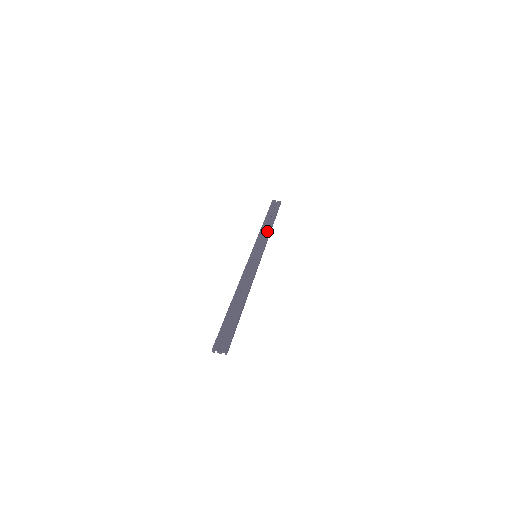
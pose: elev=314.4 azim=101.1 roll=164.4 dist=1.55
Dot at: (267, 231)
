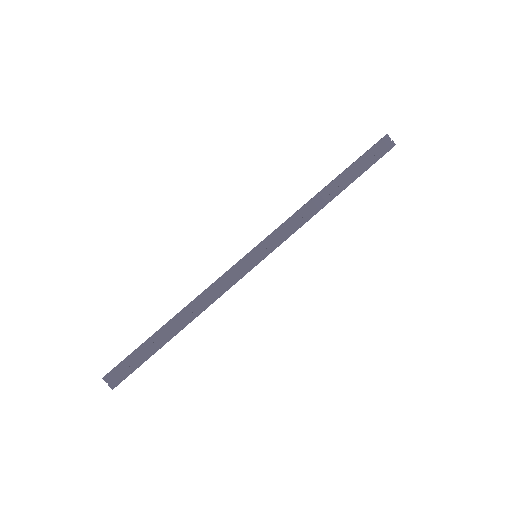
Dot at: (311, 213)
